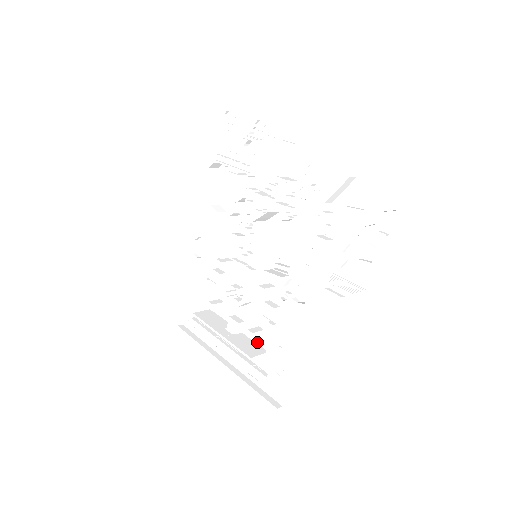
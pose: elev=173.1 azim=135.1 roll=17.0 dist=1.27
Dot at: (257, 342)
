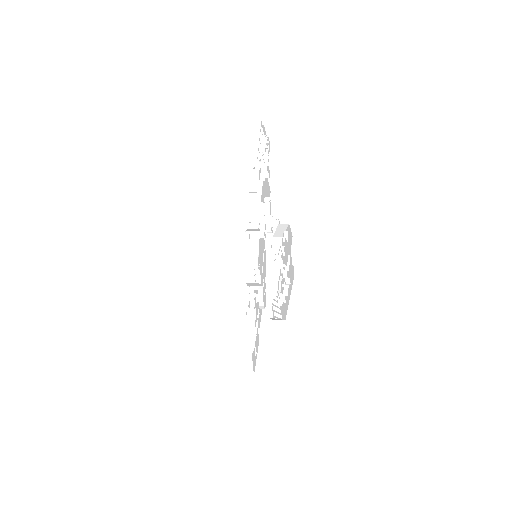
Dot at: (258, 320)
